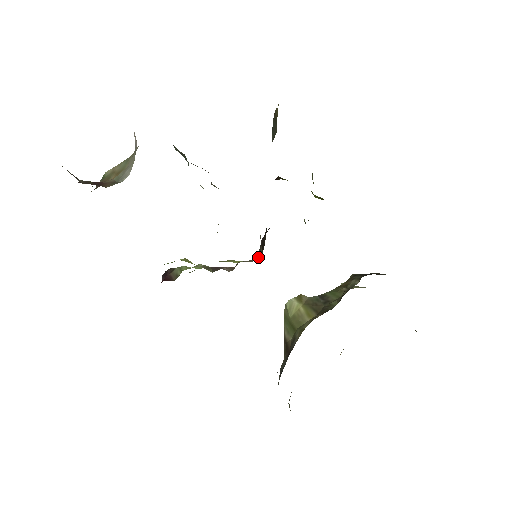
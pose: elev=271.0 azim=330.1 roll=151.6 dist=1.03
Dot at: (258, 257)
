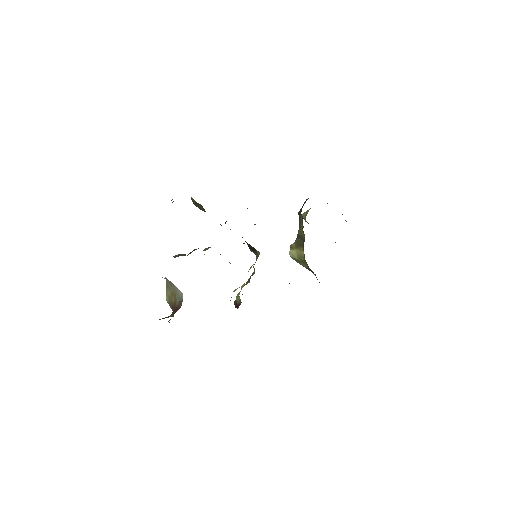
Dot at: (257, 256)
